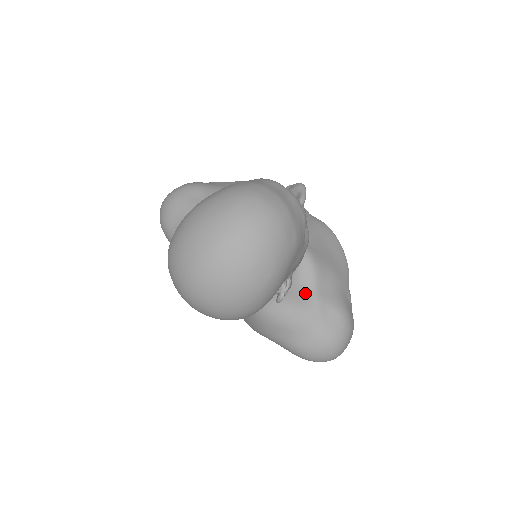
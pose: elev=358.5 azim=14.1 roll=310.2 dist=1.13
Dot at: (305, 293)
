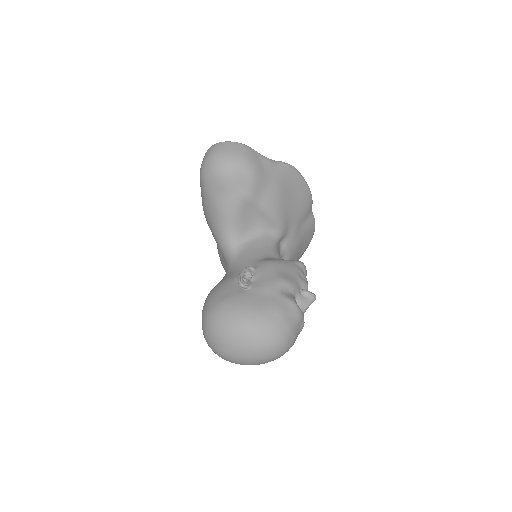
Dot at: occluded
